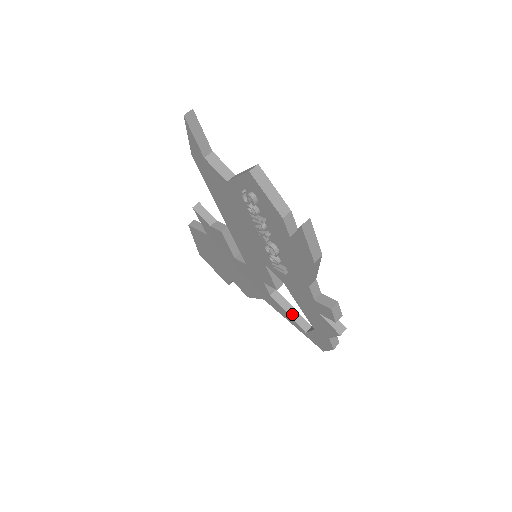
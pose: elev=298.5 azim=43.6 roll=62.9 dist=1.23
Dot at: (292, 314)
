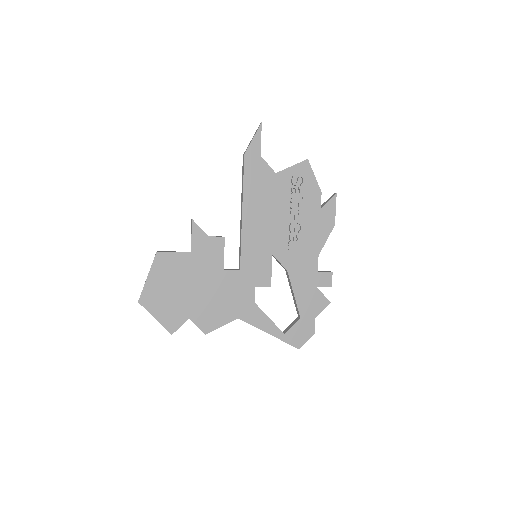
Dot at: (271, 320)
